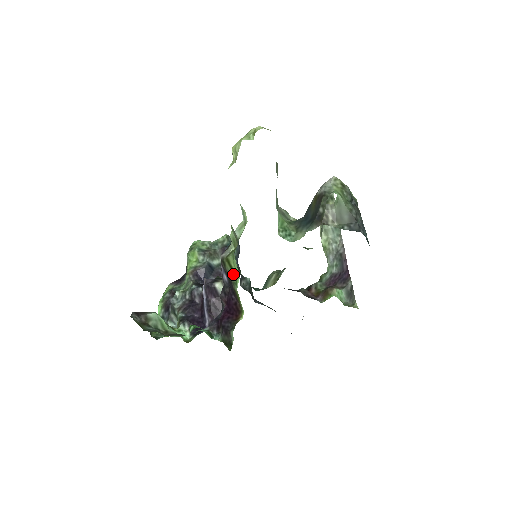
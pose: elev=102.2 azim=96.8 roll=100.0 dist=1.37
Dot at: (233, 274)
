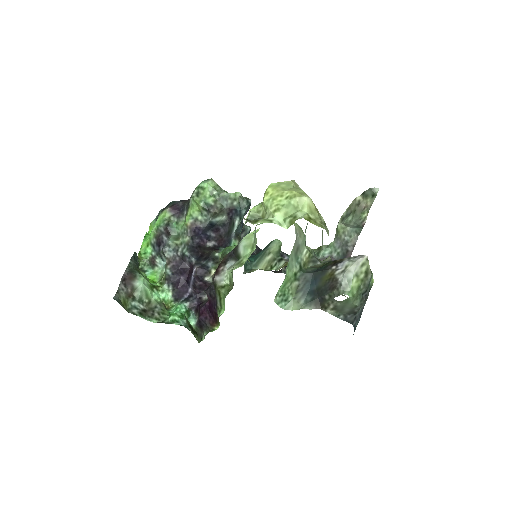
Dot at: (220, 303)
